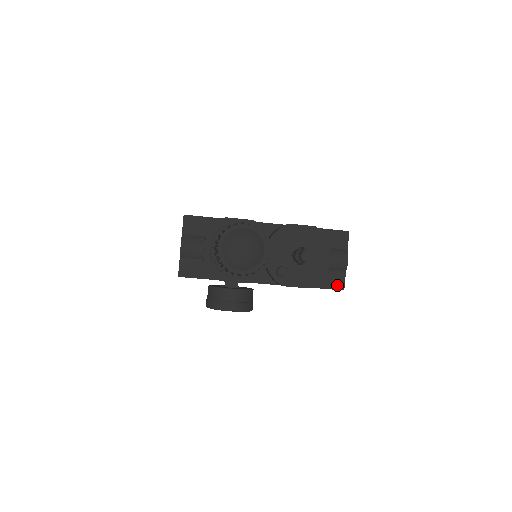
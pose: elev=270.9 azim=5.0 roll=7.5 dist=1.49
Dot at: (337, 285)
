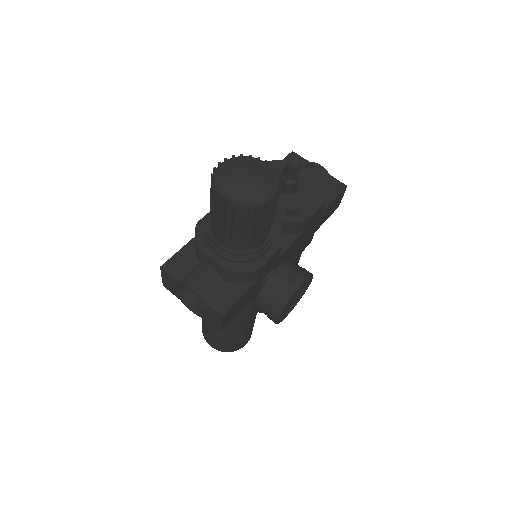
Dot at: (338, 188)
